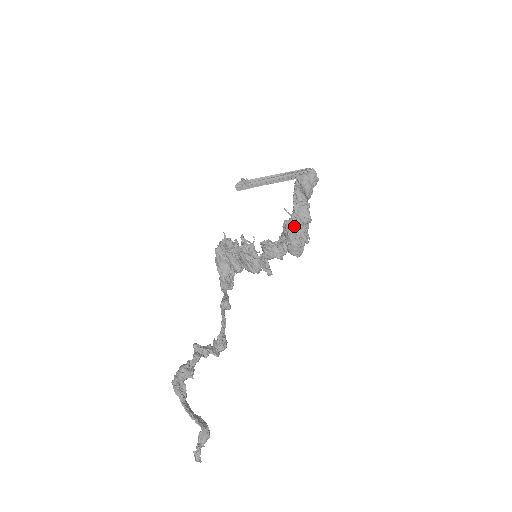
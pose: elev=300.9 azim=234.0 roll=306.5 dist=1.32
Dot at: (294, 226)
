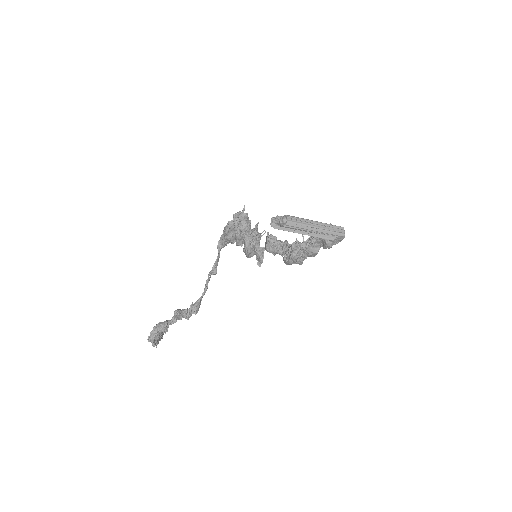
Dot at: (299, 255)
